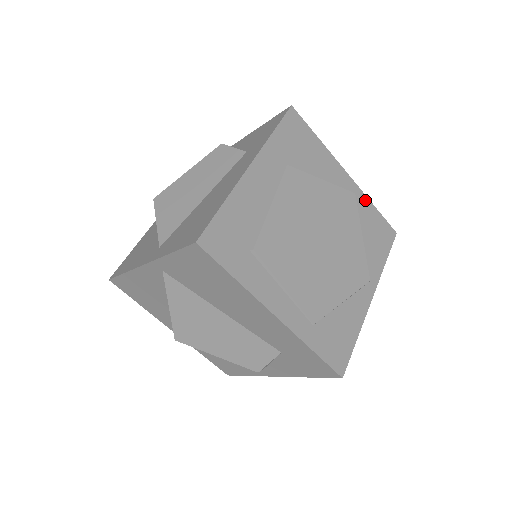
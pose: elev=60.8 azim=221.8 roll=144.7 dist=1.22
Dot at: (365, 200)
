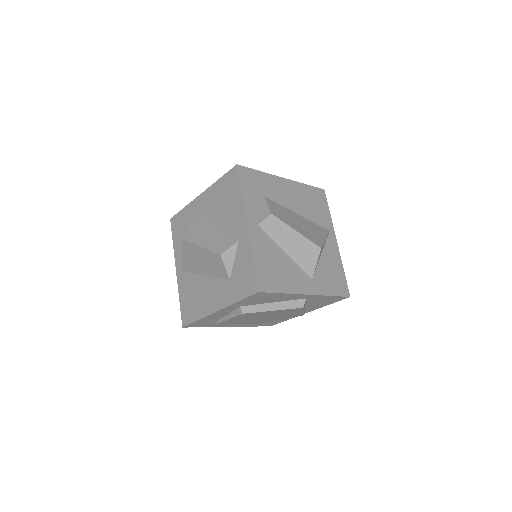
Dot at: (322, 297)
